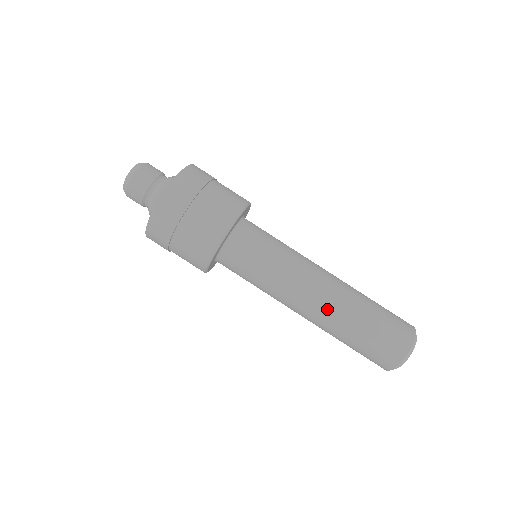
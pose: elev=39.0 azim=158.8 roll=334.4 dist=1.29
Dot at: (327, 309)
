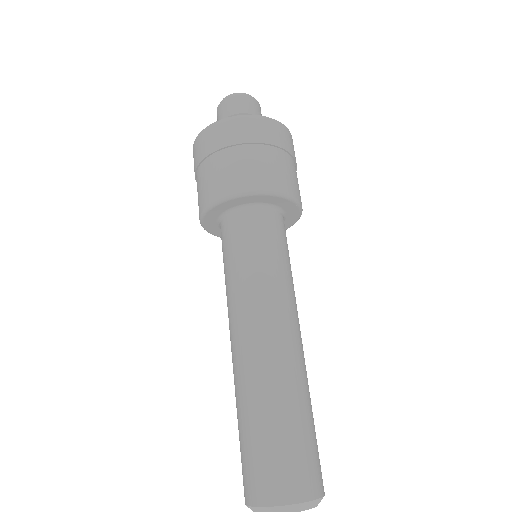
Dot at: (286, 357)
